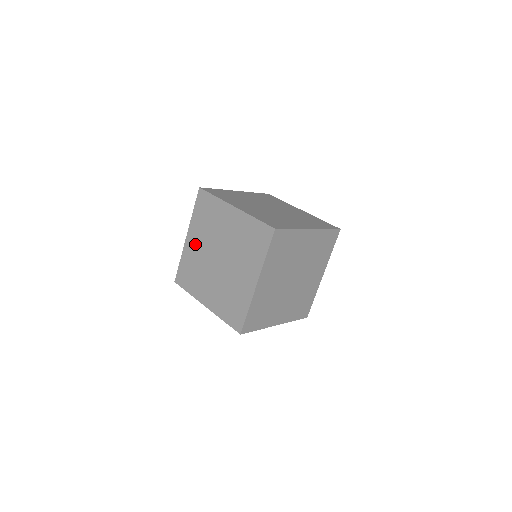
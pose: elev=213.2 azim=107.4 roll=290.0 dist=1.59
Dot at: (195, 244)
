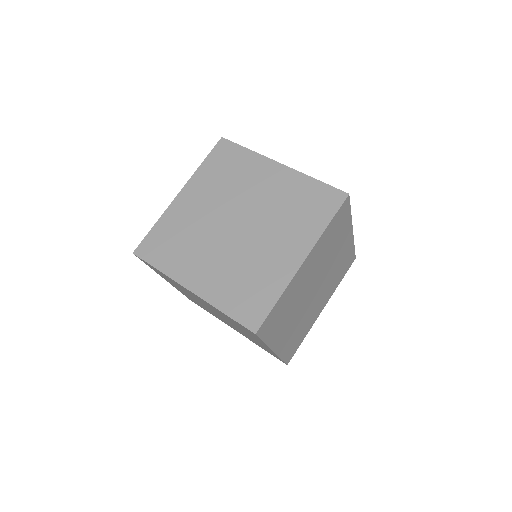
Dot at: (194, 204)
